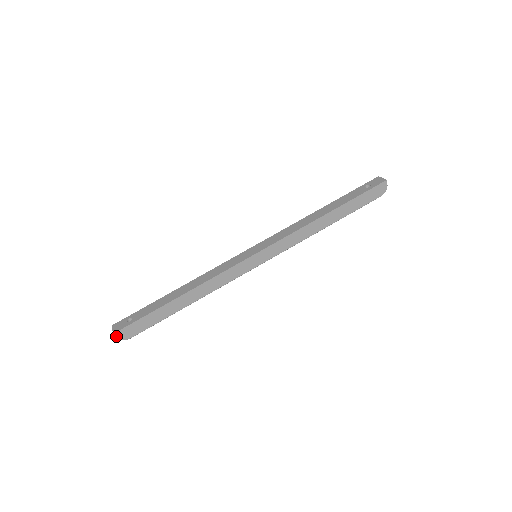
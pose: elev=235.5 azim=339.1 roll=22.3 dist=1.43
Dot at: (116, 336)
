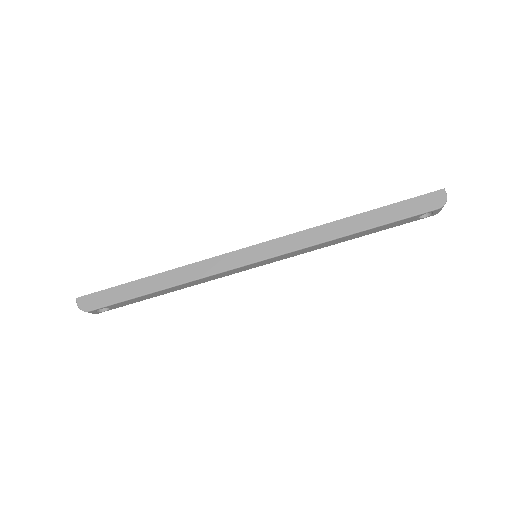
Dot at: (77, 302)
